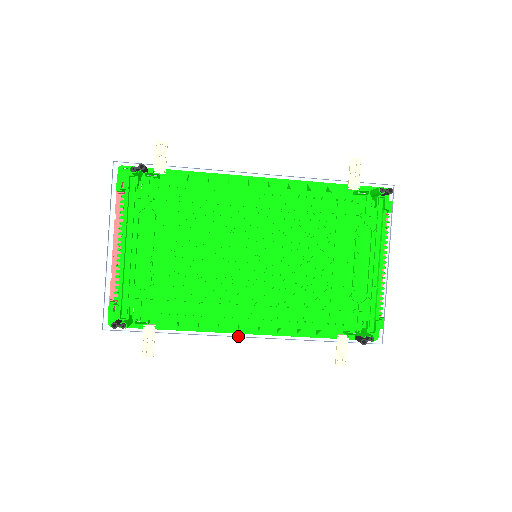
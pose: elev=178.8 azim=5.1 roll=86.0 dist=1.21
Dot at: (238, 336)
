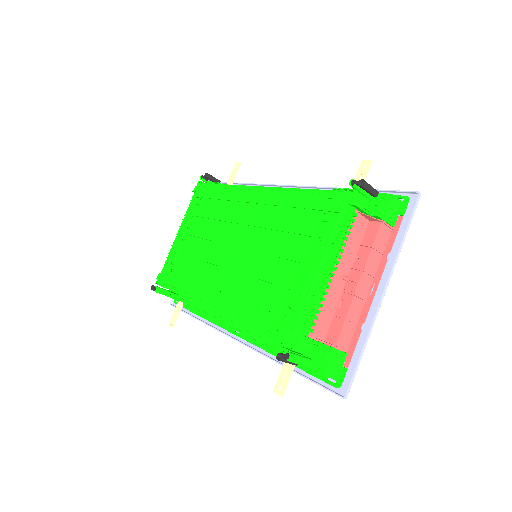
Dot at: (232, 336)
